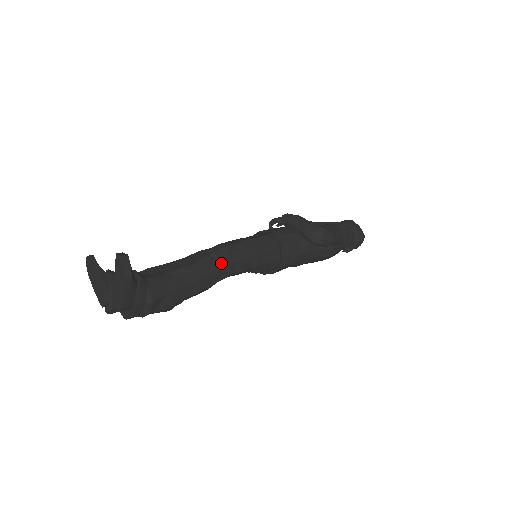
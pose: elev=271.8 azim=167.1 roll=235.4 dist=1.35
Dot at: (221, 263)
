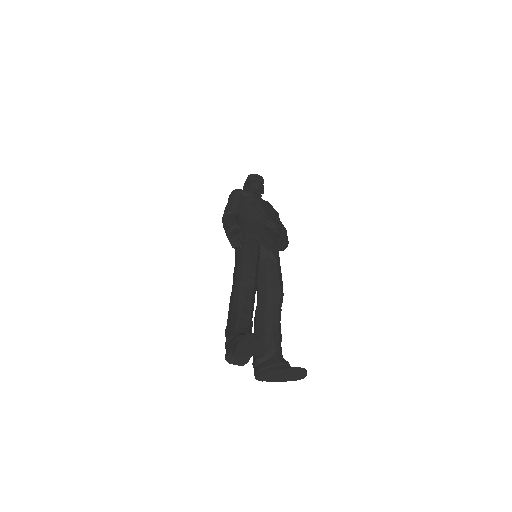
Dot at: occluded
